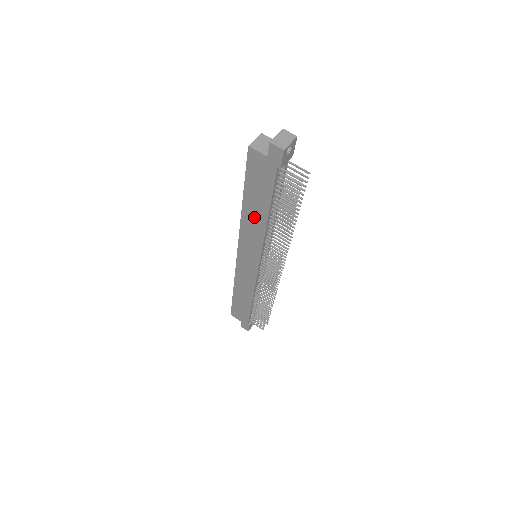
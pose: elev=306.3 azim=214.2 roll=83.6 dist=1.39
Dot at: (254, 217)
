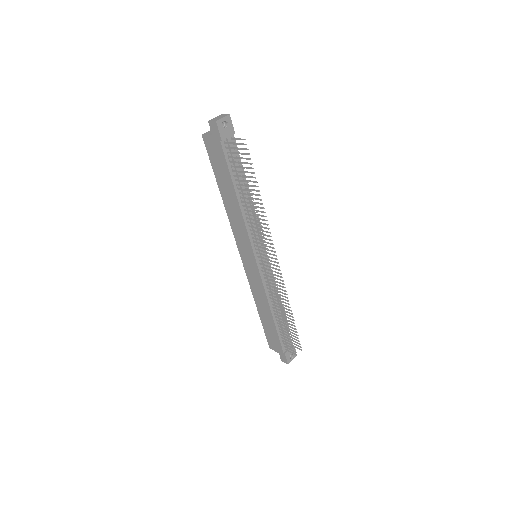
Dot at: (231, 204)
